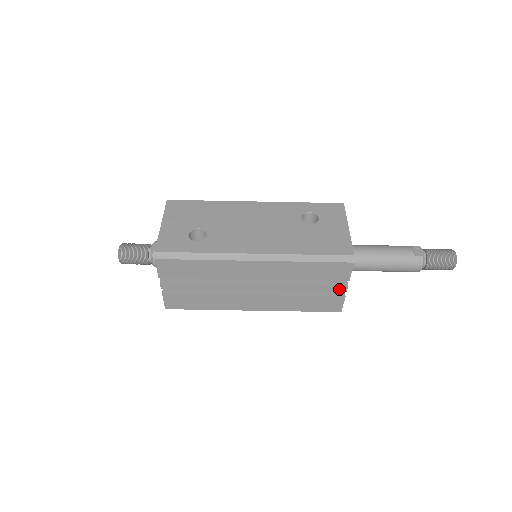
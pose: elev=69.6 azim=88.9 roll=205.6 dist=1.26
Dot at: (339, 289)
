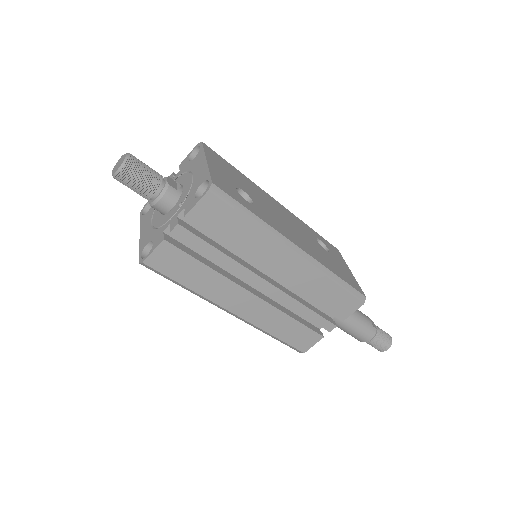
Dot at: (327, 326)
